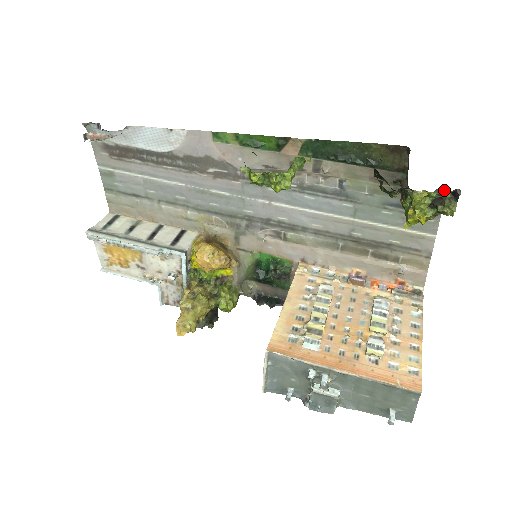
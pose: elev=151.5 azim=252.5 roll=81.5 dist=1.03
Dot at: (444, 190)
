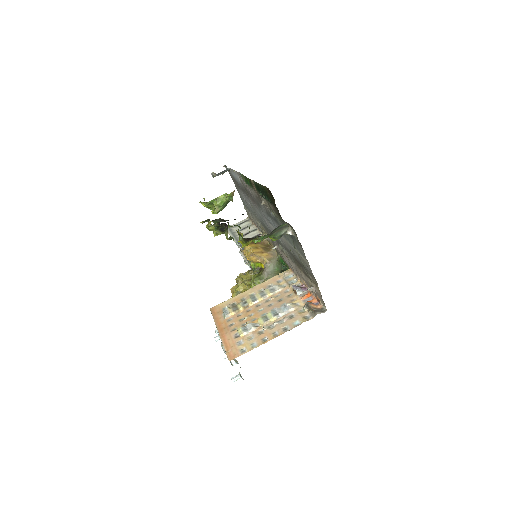
Dot at: (290, 225)
